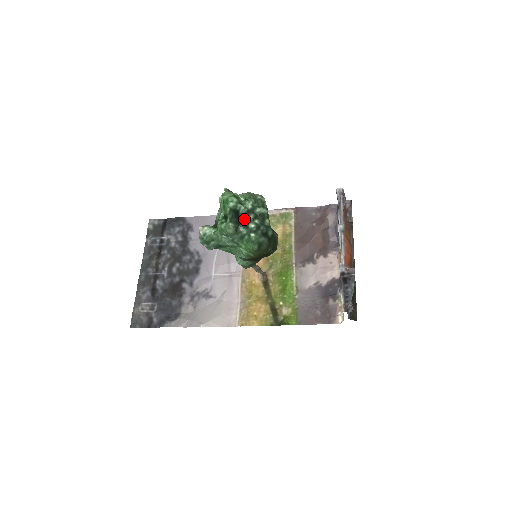
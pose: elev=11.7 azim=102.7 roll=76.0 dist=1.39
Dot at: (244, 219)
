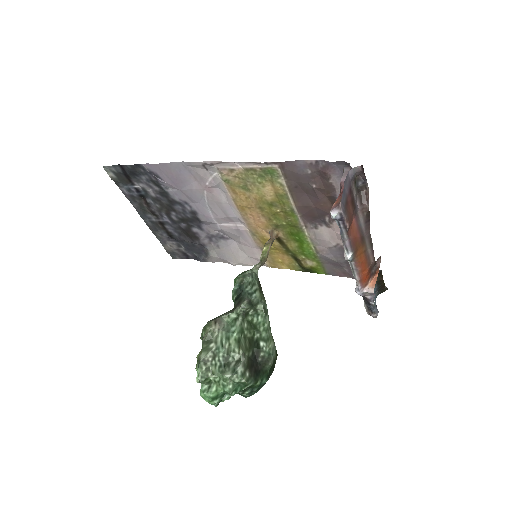
Dot at: occluded
